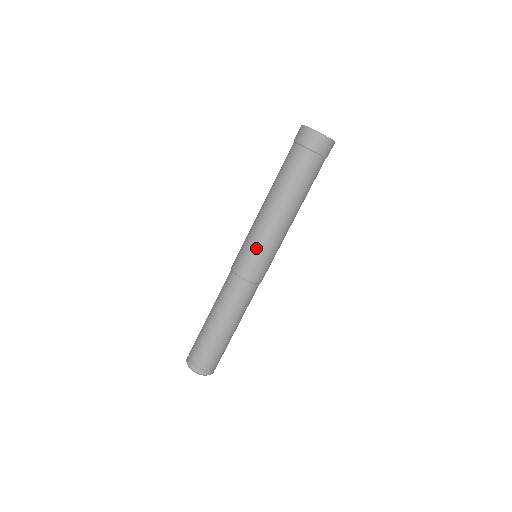
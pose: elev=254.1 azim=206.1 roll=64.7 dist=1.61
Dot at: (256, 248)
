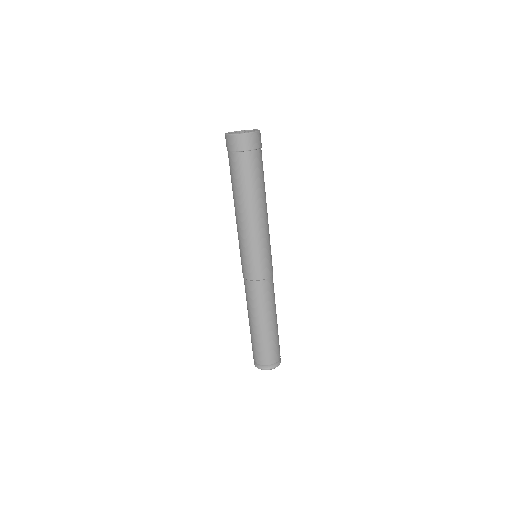
Dot at: (254, 252)
